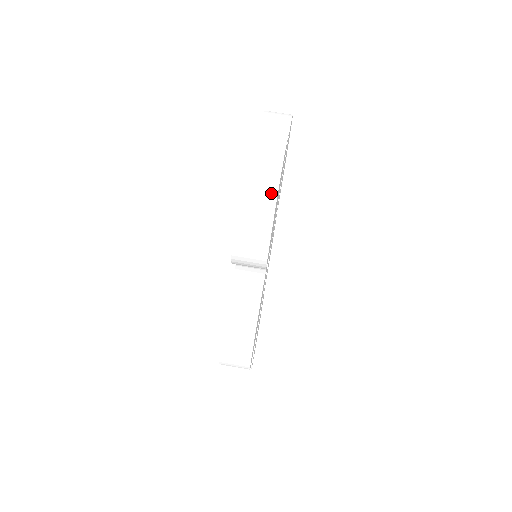
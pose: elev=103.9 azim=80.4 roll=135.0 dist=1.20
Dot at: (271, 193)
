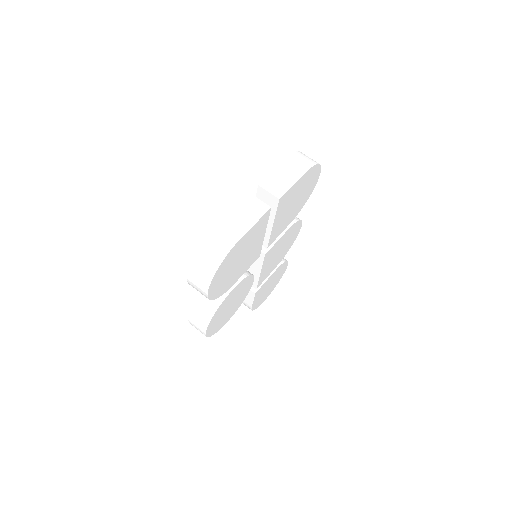
Dot at: (211, 271)
